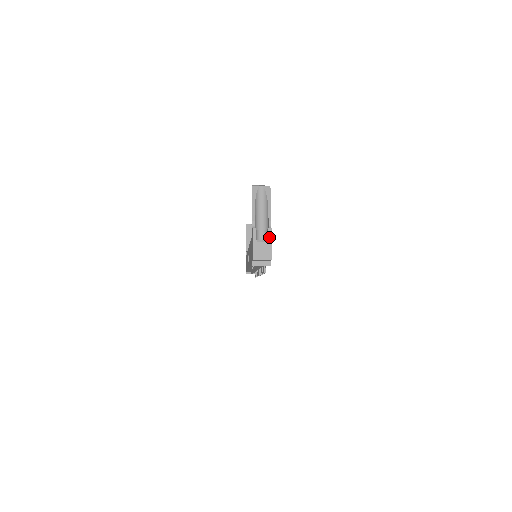
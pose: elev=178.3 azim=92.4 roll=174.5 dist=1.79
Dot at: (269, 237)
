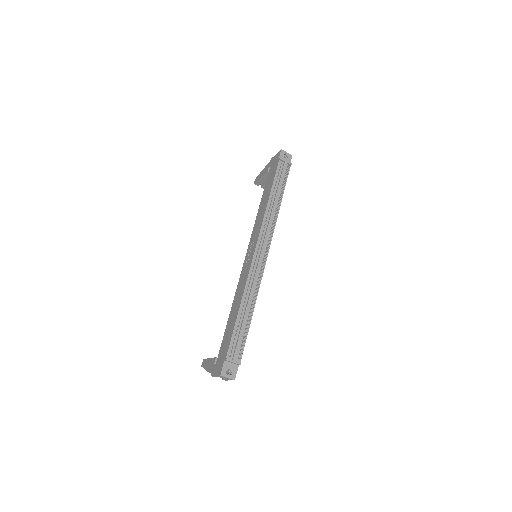
Dot at: occluded
